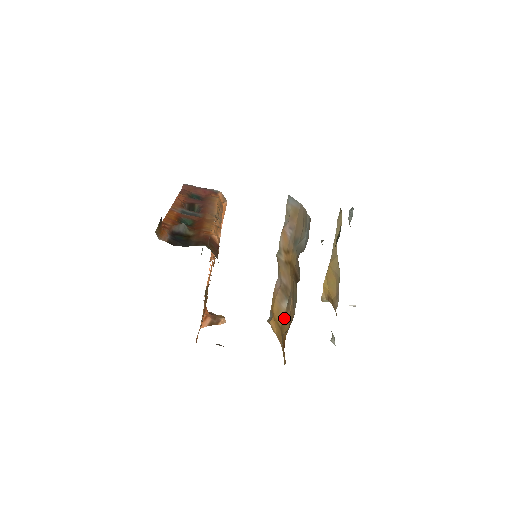
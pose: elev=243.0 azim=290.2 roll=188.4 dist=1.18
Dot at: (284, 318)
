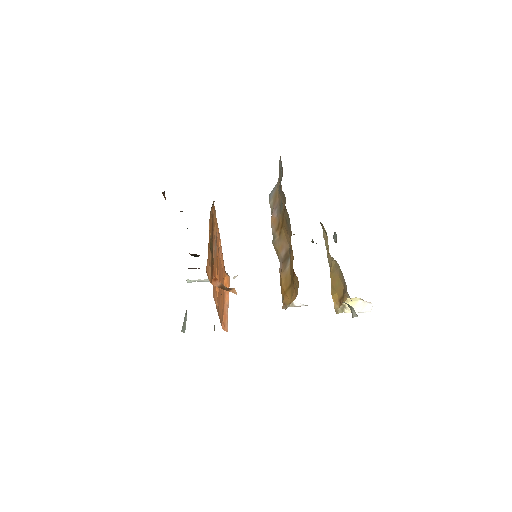
Dot at: (290, 270)
